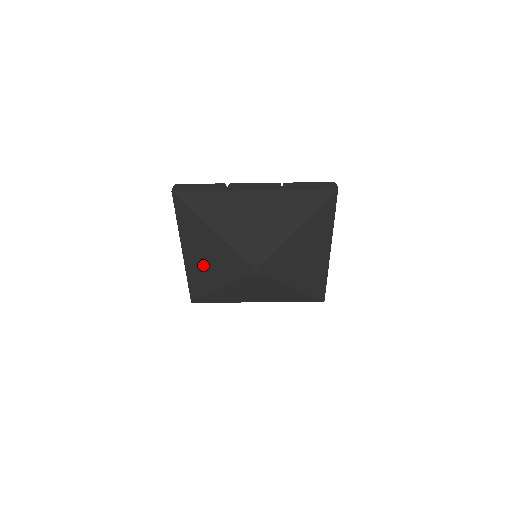
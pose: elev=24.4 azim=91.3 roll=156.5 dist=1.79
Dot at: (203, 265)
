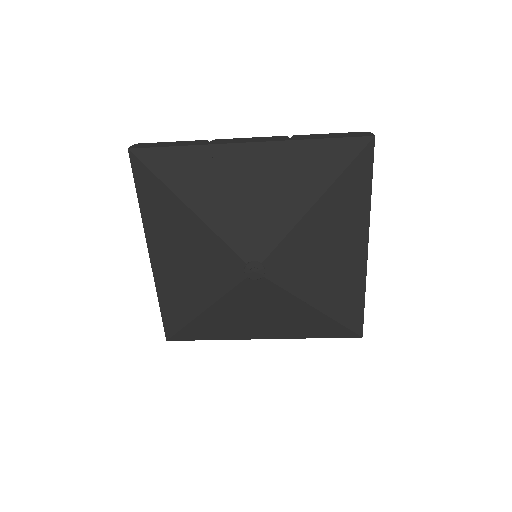
Dot at: (178, 272)
